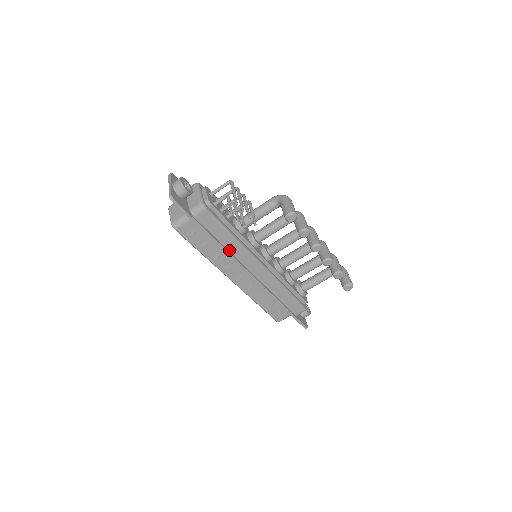
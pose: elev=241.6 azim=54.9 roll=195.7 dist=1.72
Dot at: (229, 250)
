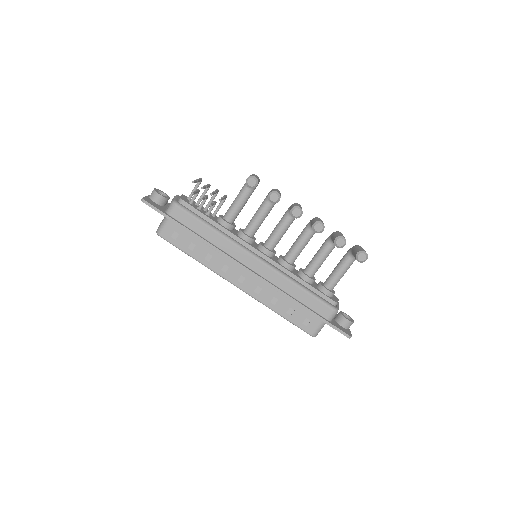
Dot at: (216, 246)
